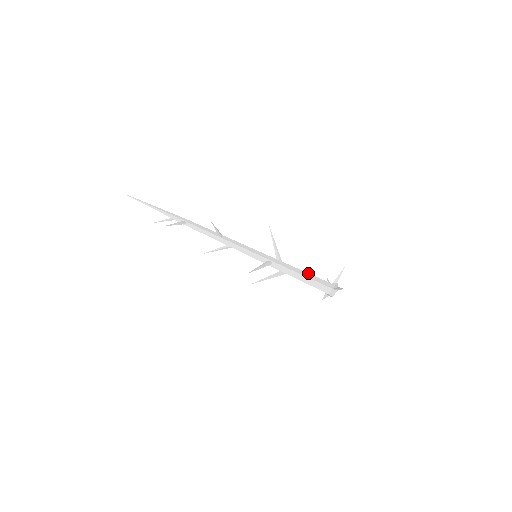
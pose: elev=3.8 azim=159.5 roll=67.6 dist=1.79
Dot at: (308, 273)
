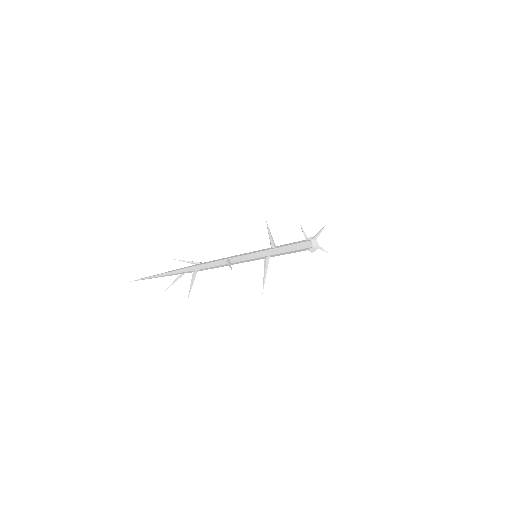
Dot at: (295, 244)
